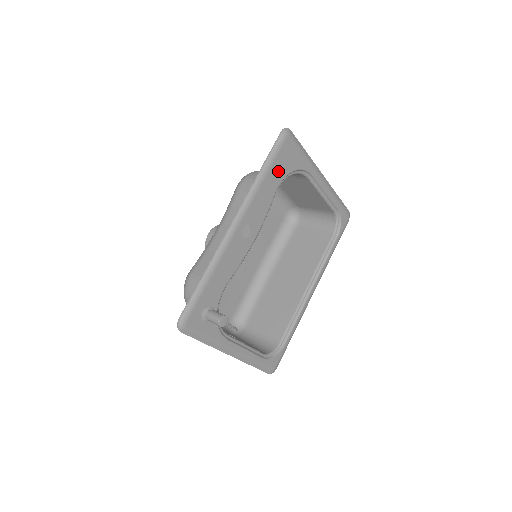
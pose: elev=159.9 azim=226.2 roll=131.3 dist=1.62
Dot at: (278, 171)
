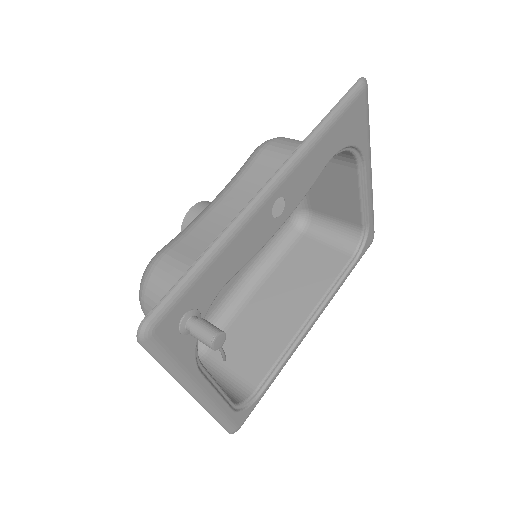
Dot at: (339, 135)
